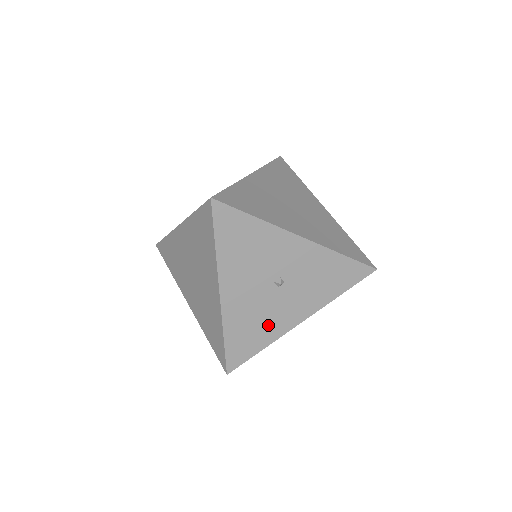
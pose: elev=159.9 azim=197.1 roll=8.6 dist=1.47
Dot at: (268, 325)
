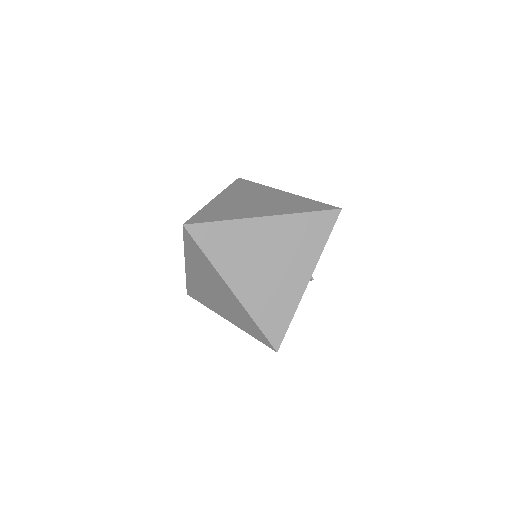
Dot at: occluded
